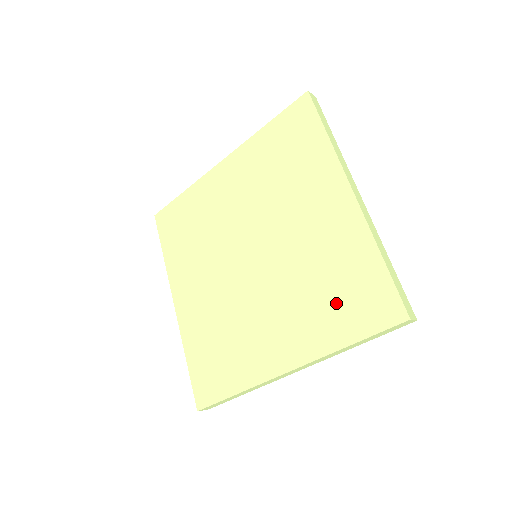
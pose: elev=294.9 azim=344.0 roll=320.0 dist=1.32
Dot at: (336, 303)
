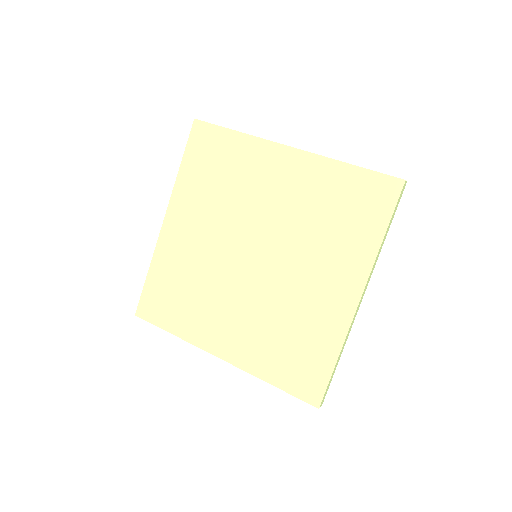
Dot at: (349, 221)
